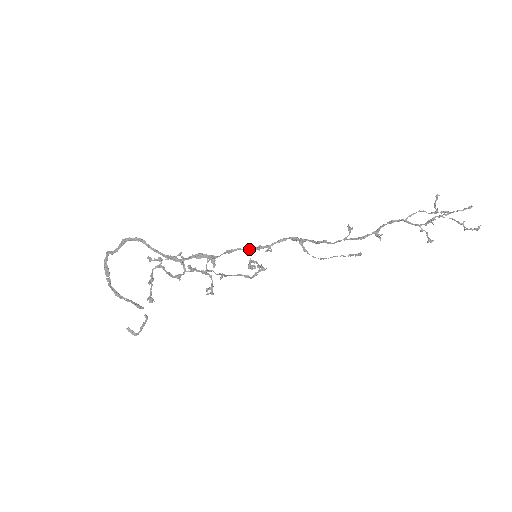
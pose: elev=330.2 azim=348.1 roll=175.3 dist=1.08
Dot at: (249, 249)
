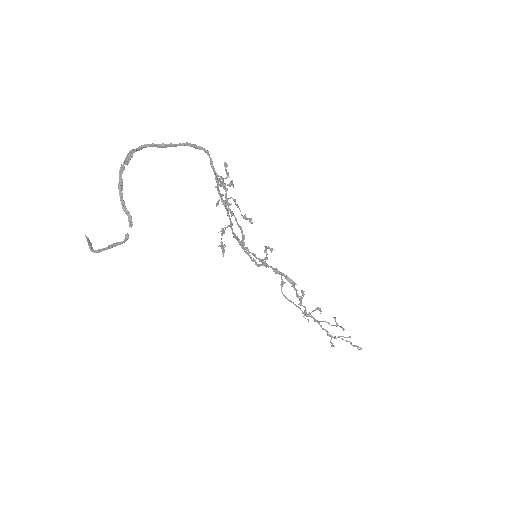
Dot at: (248, 250)
